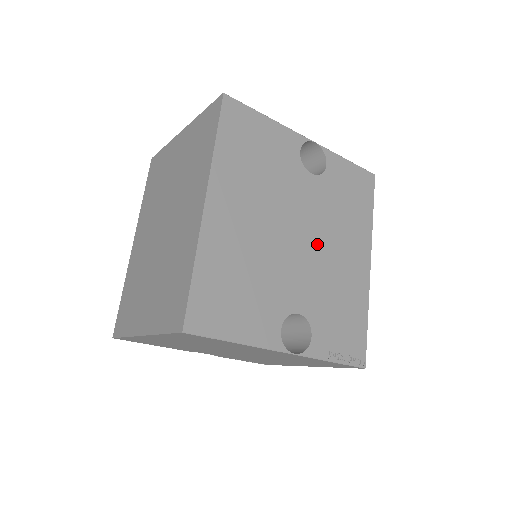
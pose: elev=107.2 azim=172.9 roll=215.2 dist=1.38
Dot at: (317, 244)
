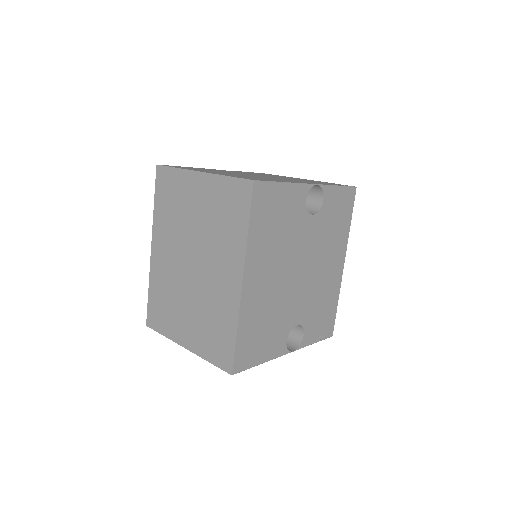
Dot at: (312, 270)
